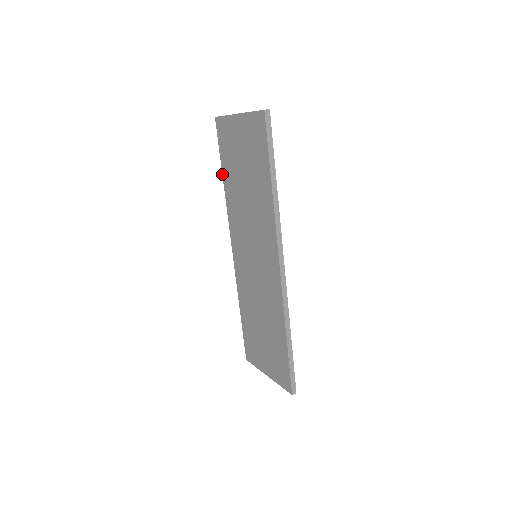
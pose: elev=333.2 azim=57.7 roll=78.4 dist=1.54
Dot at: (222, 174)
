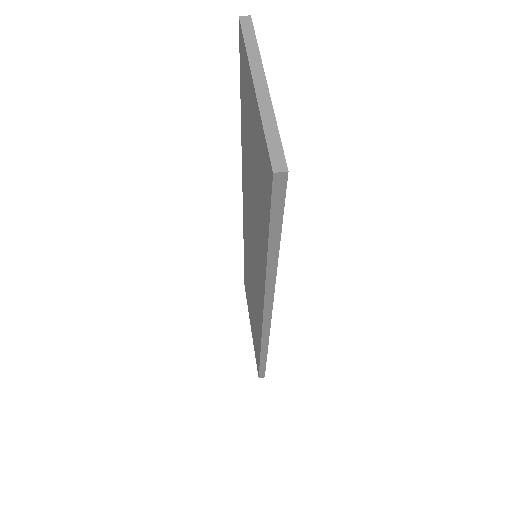
Dot at: occluded
